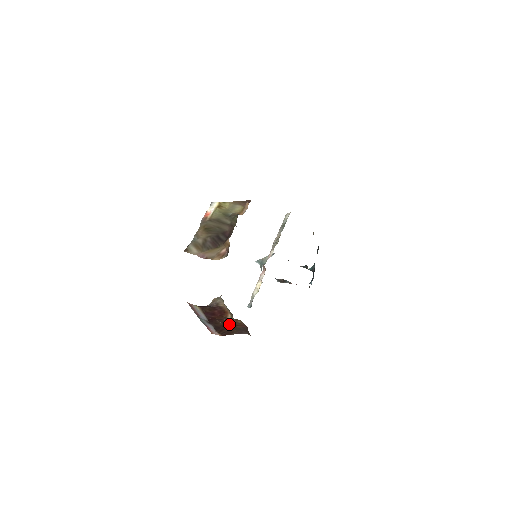
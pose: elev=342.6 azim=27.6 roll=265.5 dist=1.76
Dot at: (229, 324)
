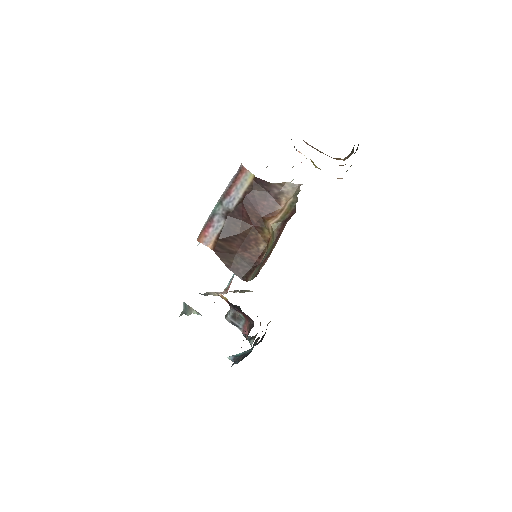
Dot at: (243, 241)
